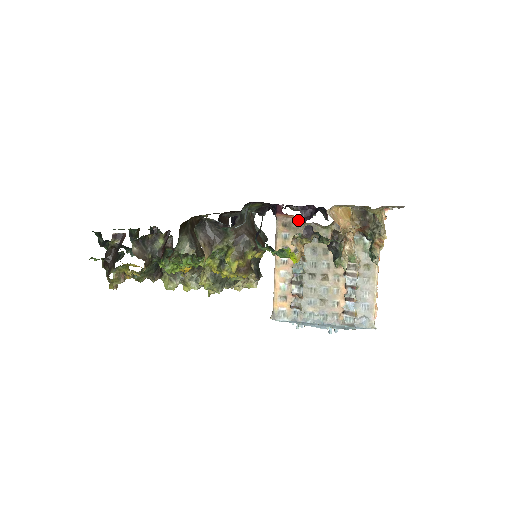
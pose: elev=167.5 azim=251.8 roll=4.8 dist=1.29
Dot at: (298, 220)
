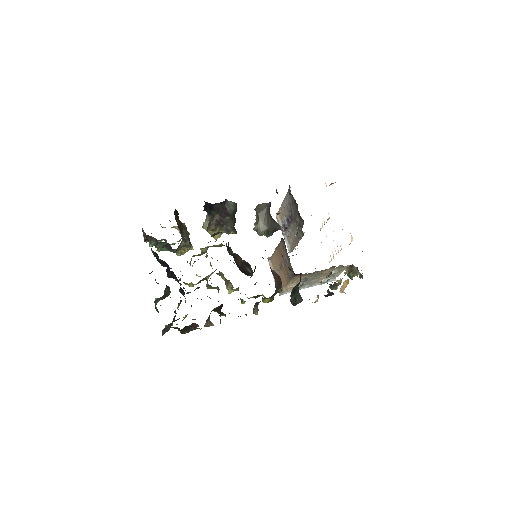
Dot at: occluded
